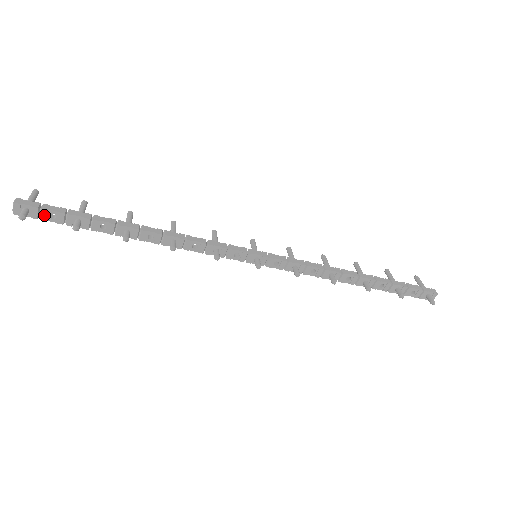
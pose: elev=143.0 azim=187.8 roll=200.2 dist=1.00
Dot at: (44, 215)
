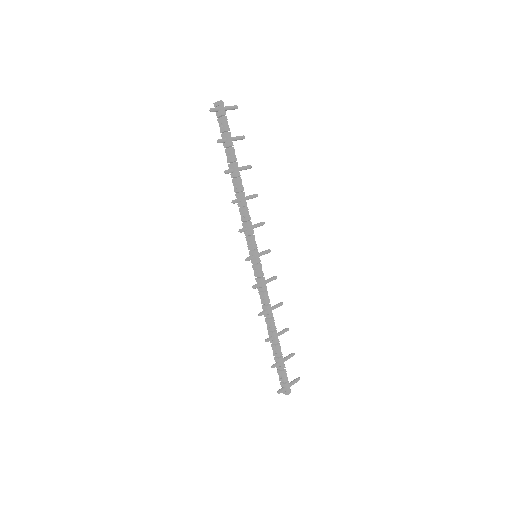
Dot at: (220, 120)
